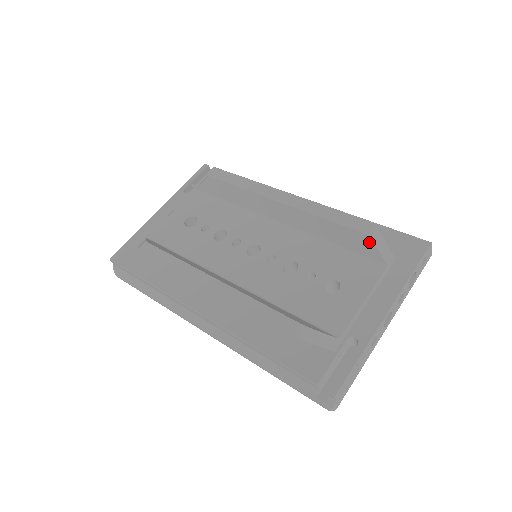
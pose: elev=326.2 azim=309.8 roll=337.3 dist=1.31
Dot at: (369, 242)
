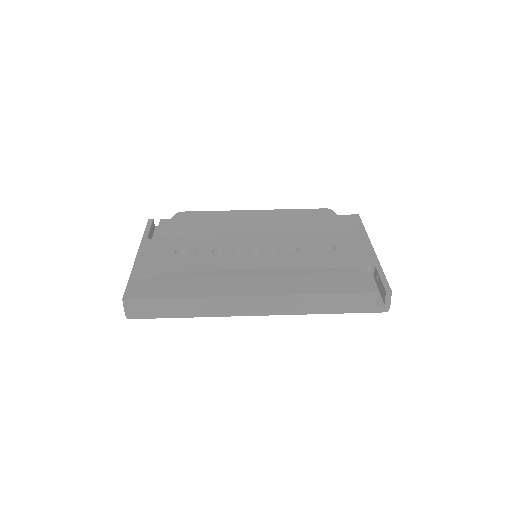
Dot at: (333, 218)
